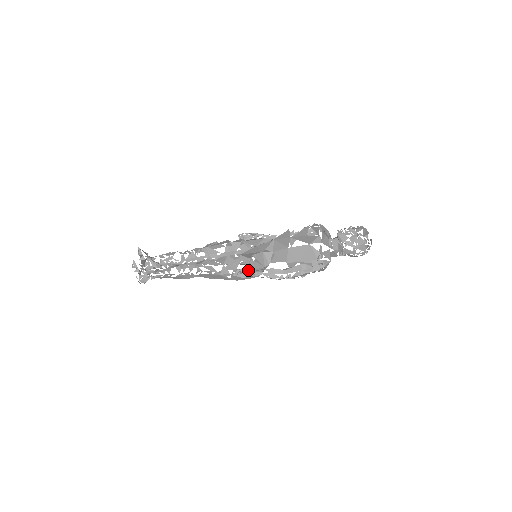
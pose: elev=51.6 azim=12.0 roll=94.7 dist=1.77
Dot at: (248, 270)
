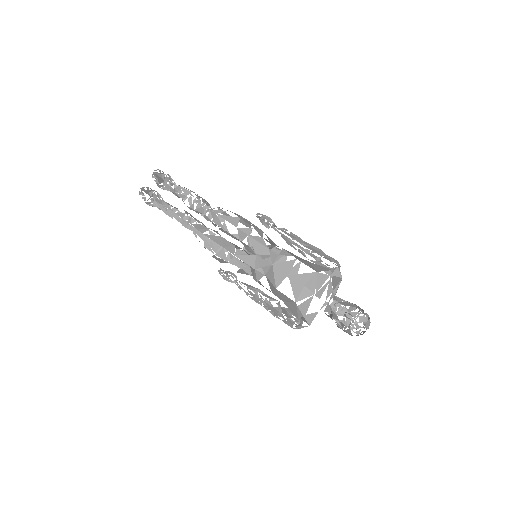
Dot at: (237, 271)
